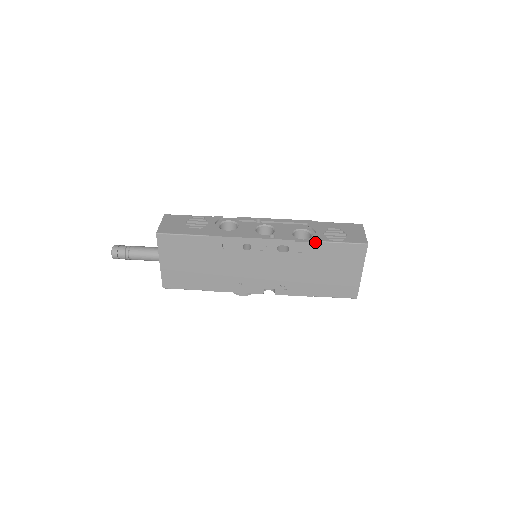
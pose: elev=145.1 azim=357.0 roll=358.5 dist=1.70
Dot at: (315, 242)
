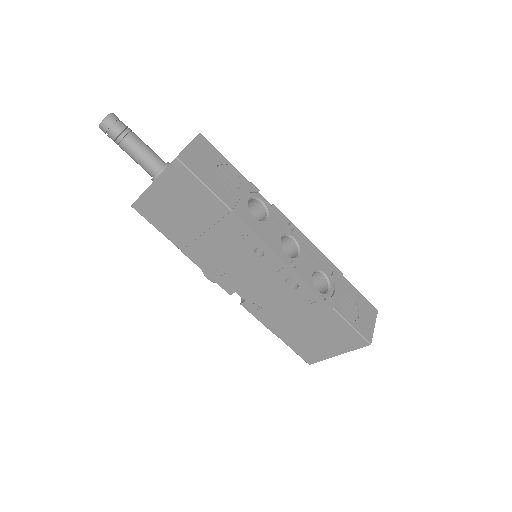
Dot at: (328, 304)
